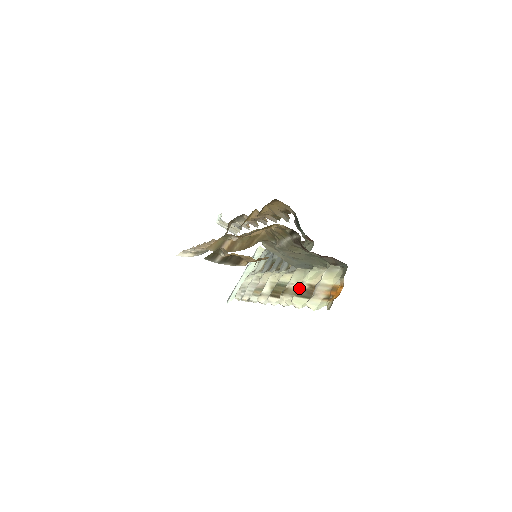
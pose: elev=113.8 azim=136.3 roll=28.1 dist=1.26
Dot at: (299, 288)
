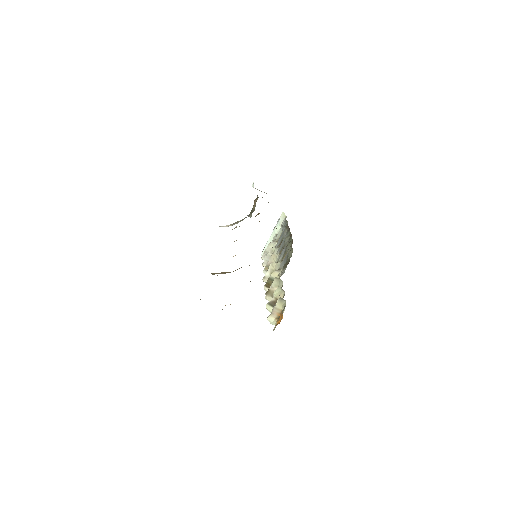
Dot at: occluded
